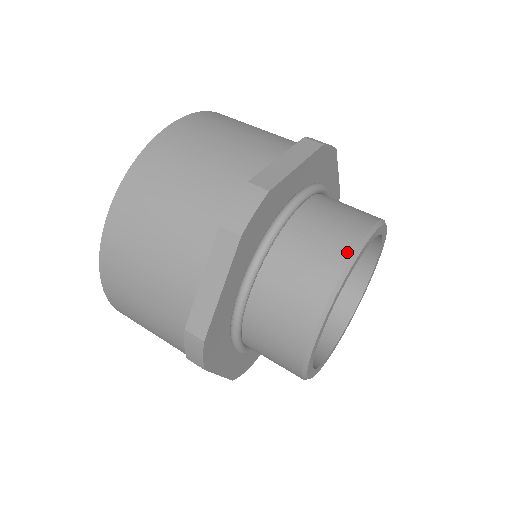
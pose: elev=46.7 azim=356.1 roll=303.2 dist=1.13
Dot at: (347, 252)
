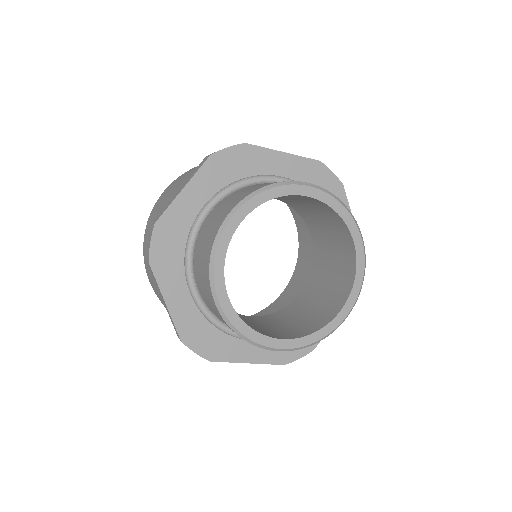
Dot at: (280, 182)
